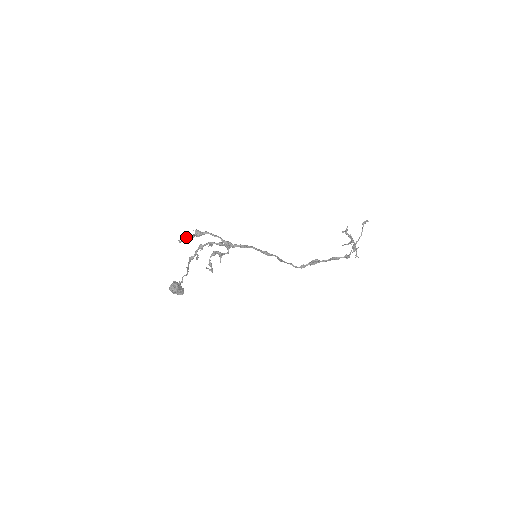
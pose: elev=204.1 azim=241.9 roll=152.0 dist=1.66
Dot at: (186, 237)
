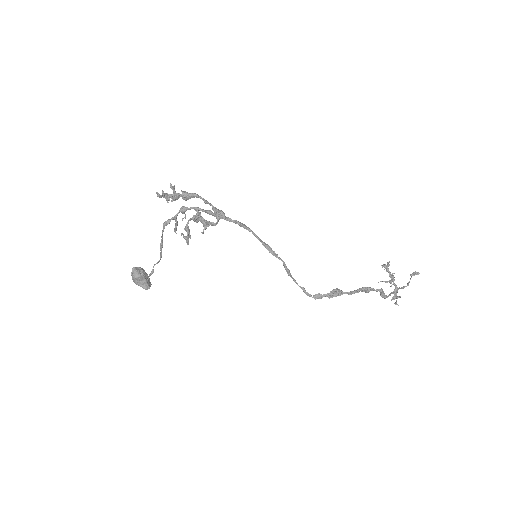
Dot at: (169, 194)
